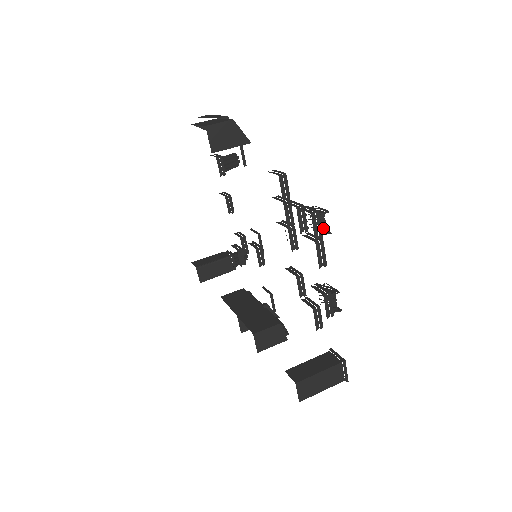
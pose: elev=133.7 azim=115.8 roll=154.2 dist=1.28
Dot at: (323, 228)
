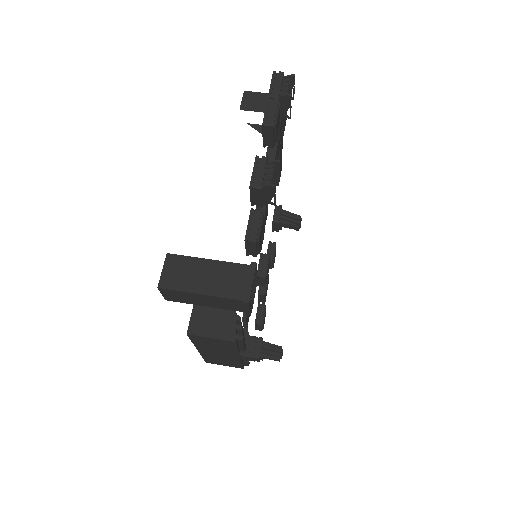
Dot at: (285, 92)
